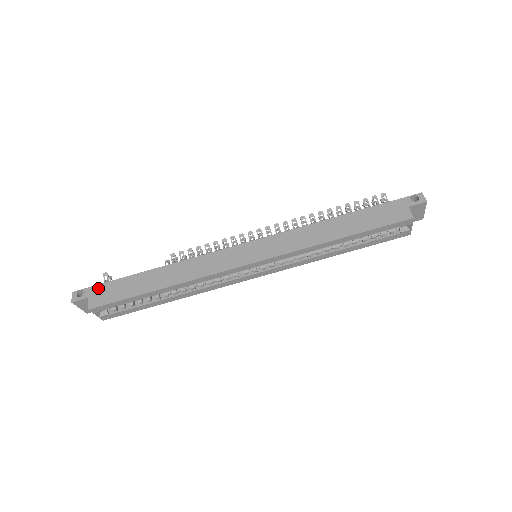
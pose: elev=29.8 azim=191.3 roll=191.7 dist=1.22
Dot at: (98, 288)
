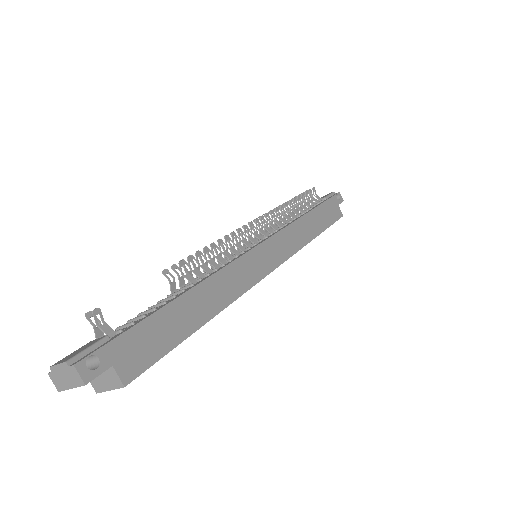
Dot at: (121, 343)
